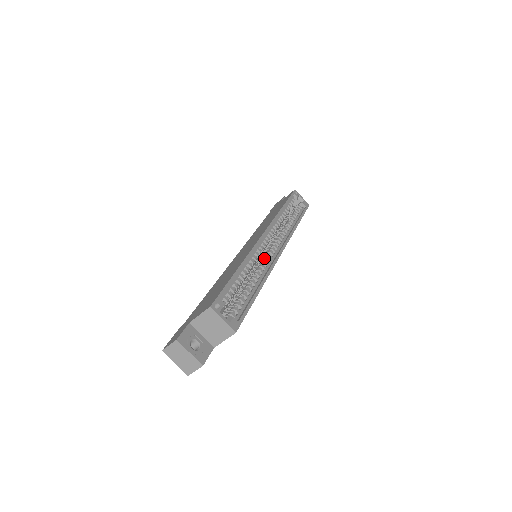
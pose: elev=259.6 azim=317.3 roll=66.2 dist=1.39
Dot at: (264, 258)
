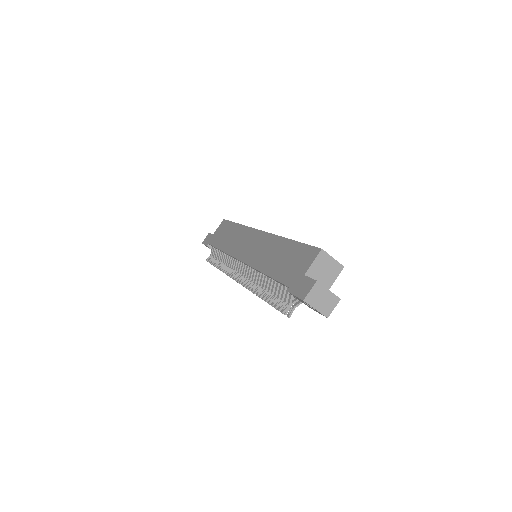
Dot at: occluded
